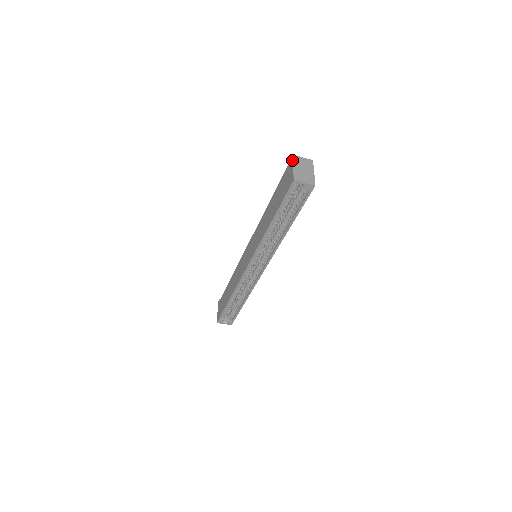
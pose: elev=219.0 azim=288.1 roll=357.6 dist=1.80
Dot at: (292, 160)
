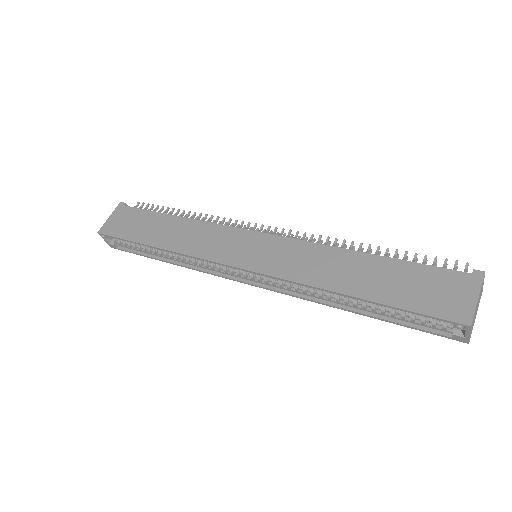
Dot at: (482, 282)
